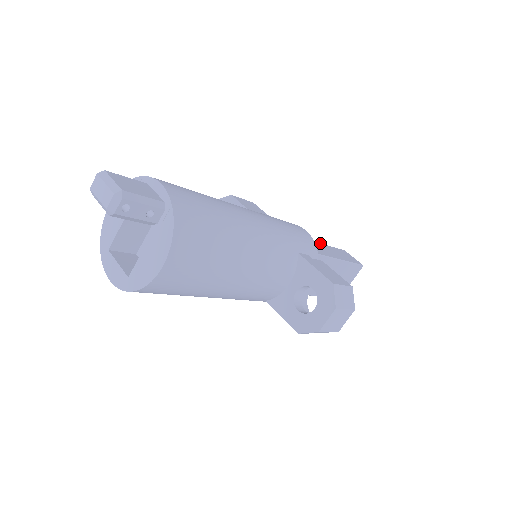
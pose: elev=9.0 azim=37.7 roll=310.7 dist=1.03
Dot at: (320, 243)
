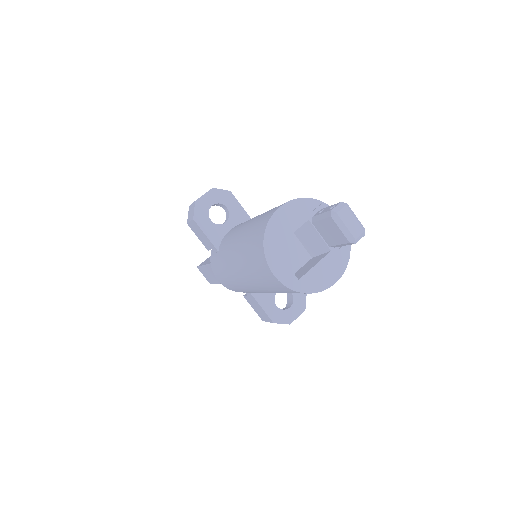
Dot at: occluded
